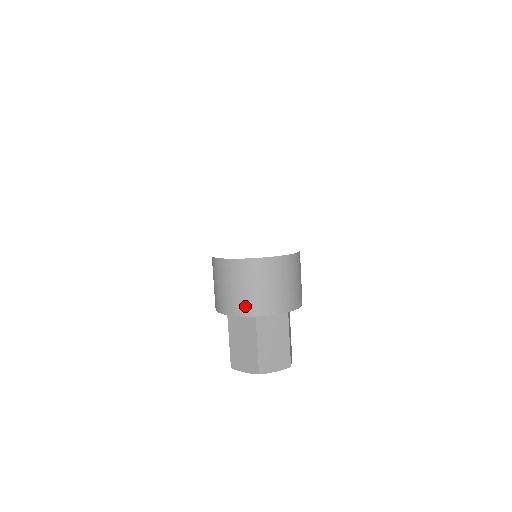
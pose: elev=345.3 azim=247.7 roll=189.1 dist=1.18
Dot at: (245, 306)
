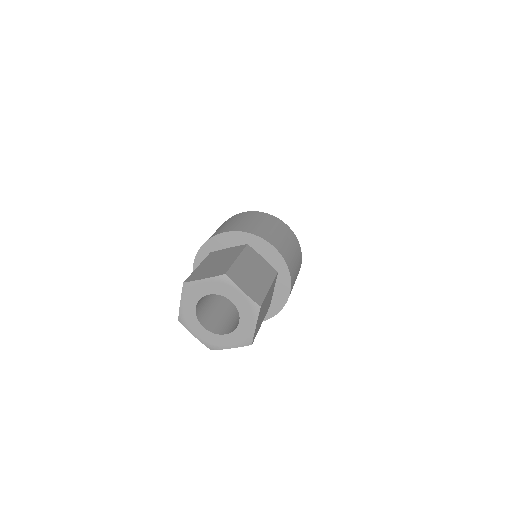
Dot at: occluded
